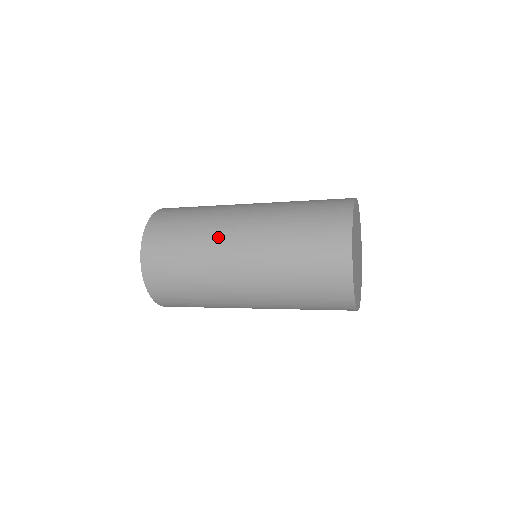
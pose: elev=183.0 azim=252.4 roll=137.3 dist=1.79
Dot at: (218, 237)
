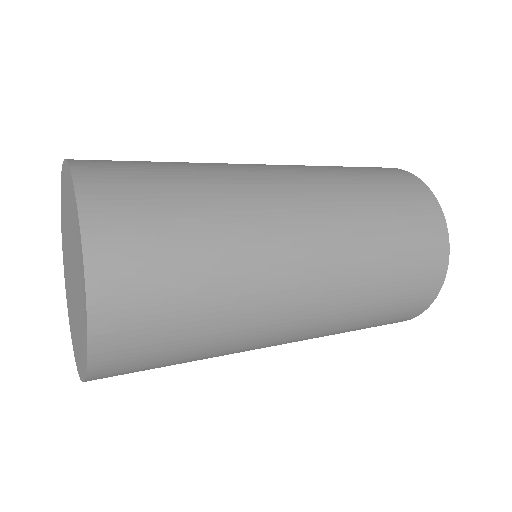
Dot at: (263, 219)
